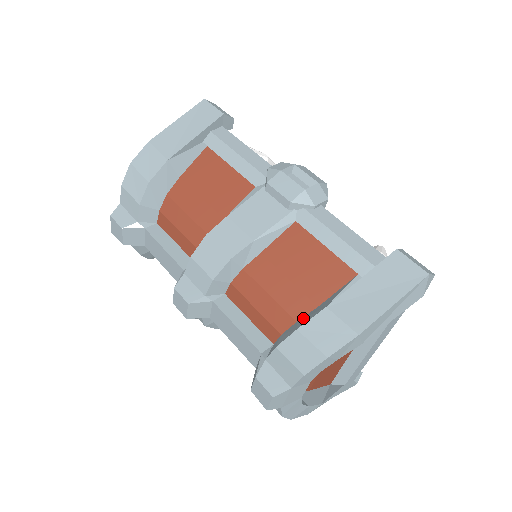
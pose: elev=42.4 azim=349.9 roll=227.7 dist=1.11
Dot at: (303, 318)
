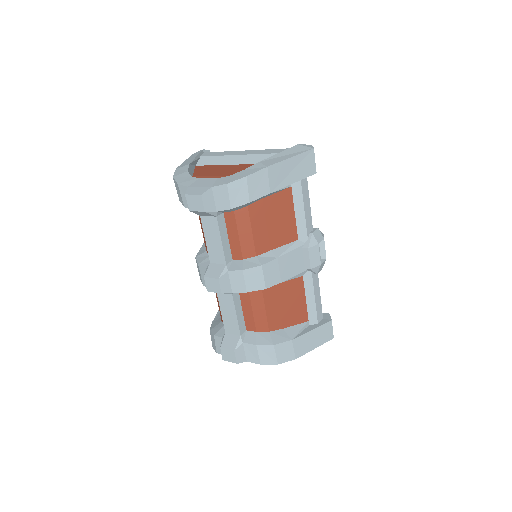
Dot at: (275, 333)
